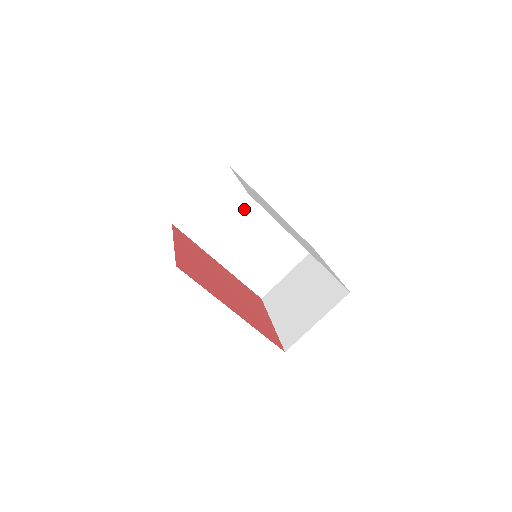
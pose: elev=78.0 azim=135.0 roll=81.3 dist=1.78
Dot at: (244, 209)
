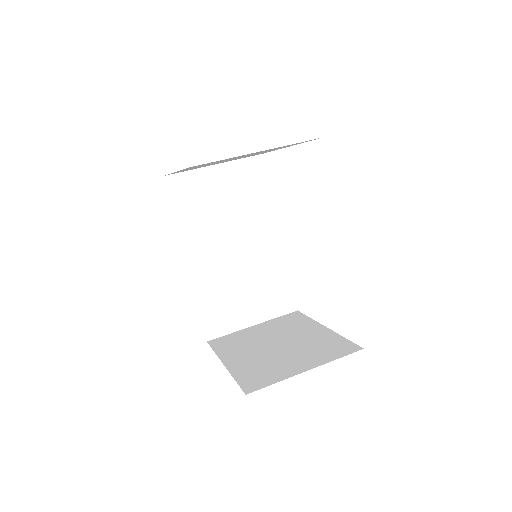
Dot at: (251, 213)
